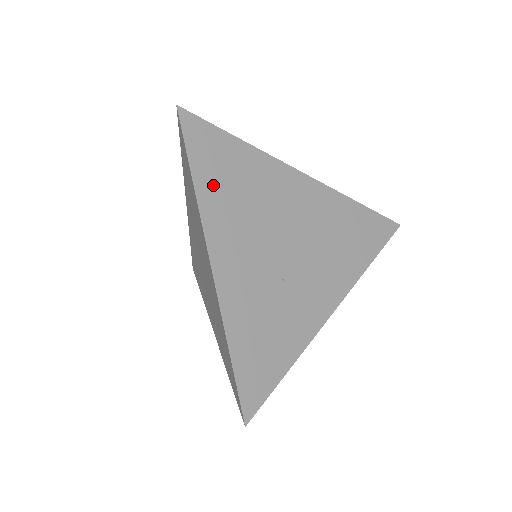
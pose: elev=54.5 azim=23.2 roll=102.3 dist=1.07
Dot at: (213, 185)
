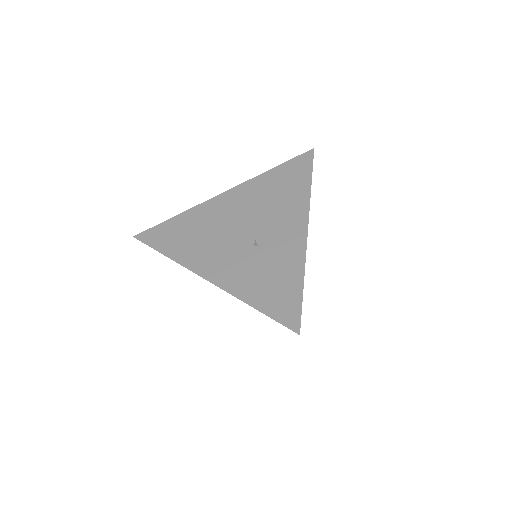
Dot at: (177, 247)
